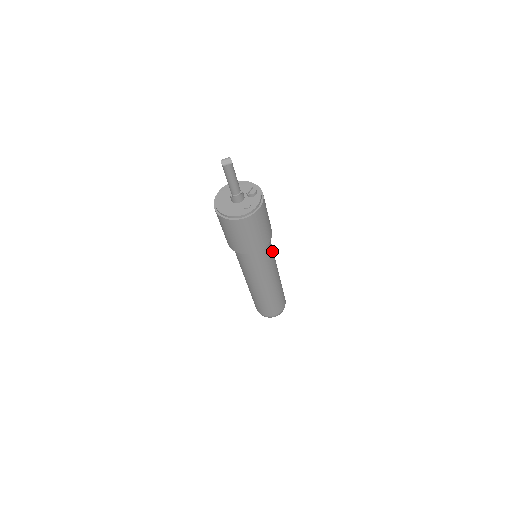
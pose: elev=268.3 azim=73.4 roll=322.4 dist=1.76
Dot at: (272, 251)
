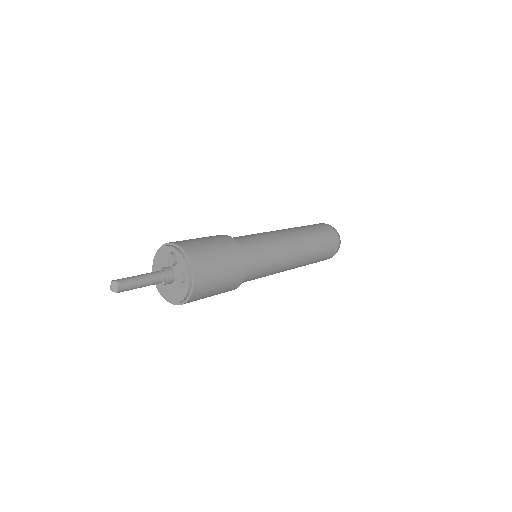
Dot at: (260, 243)
